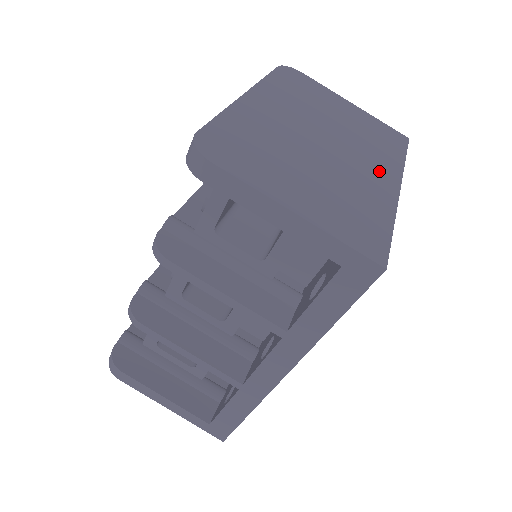
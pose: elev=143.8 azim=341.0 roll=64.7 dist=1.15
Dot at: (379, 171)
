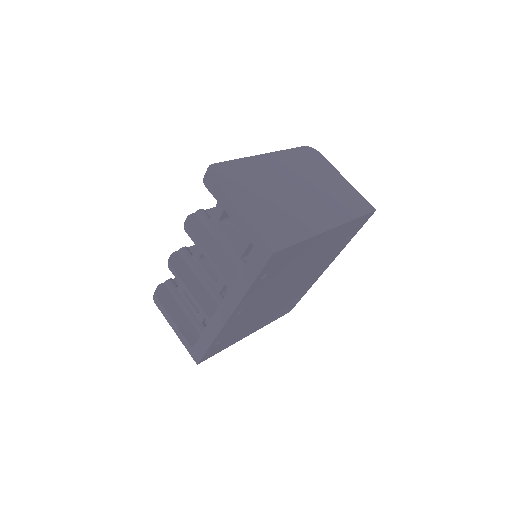
Dot at: (323, 216)
